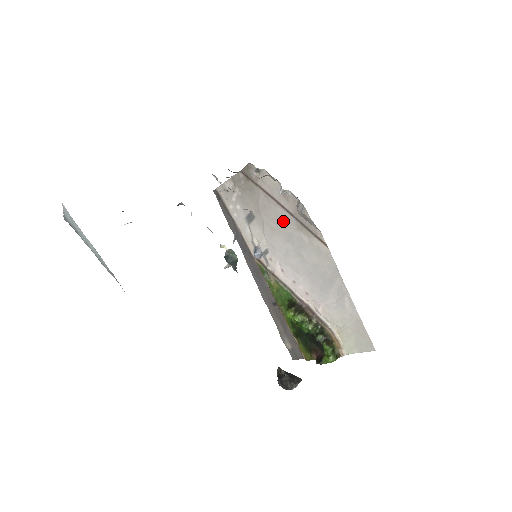
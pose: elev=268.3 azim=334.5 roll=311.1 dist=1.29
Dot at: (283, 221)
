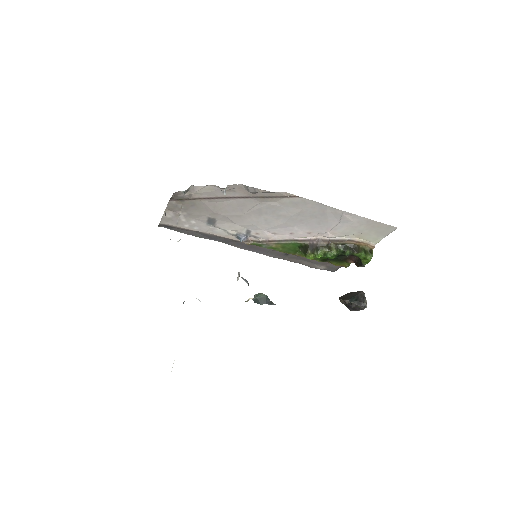
Dot at: (243, 206)
